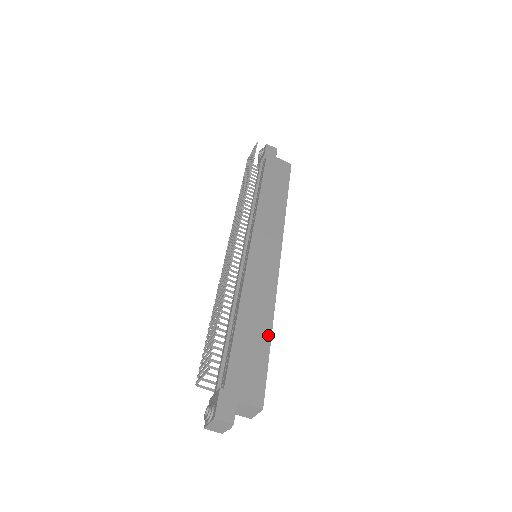
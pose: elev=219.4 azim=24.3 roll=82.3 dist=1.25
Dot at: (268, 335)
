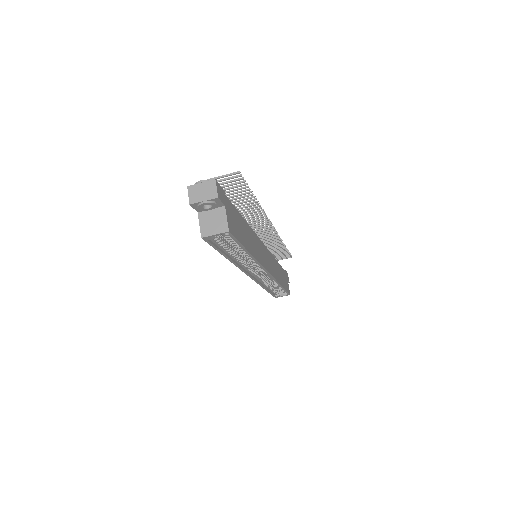
Dot at: (249, 249)
